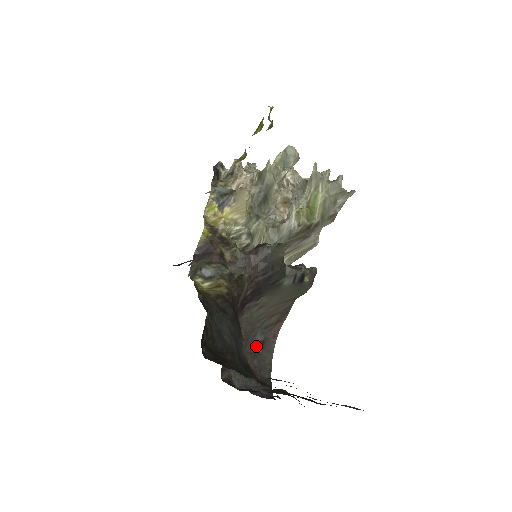
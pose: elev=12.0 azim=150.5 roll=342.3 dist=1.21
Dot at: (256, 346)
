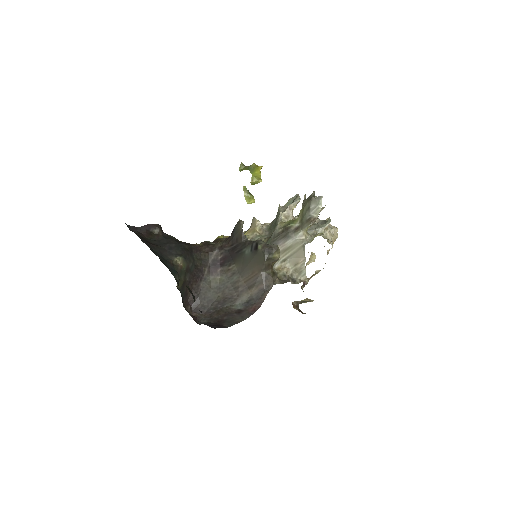
Dot at: (233, 310)
